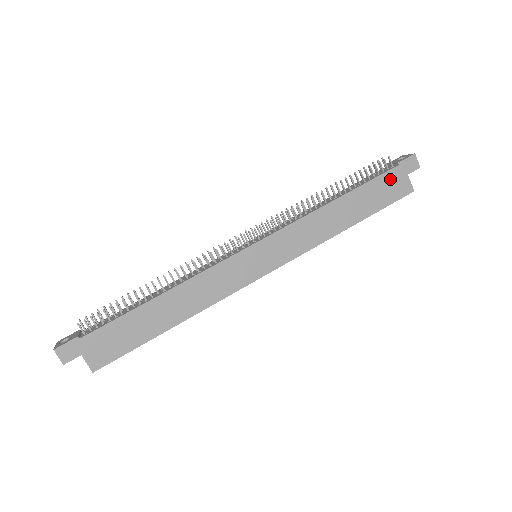
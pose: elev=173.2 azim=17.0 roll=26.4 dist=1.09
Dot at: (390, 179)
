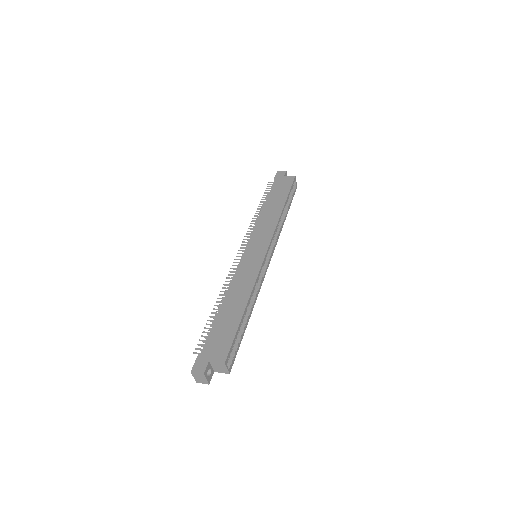
Dot at: (278, 184)
